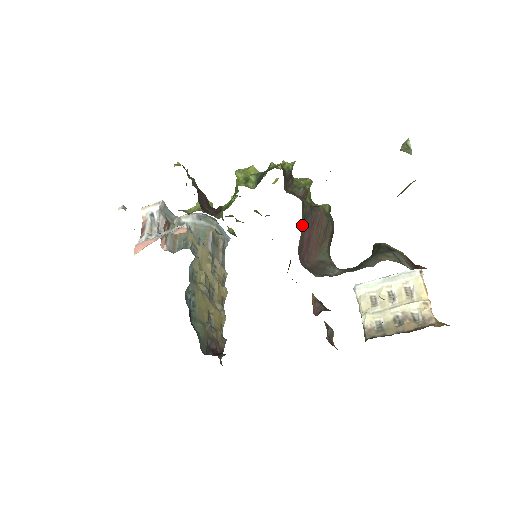
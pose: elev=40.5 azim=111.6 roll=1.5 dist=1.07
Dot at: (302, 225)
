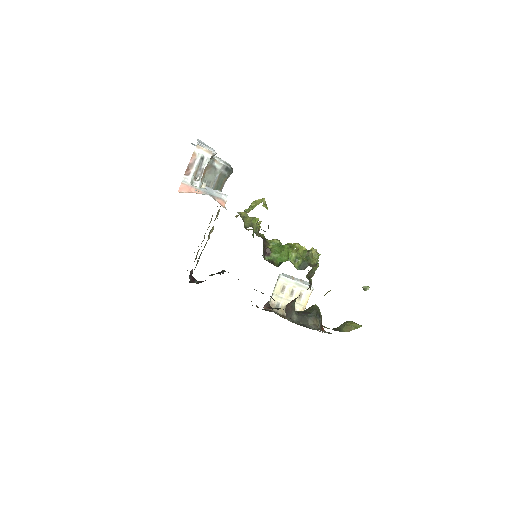
Dot at: occluded
